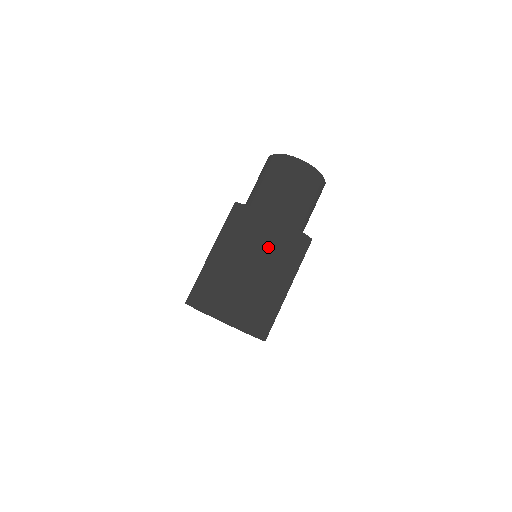
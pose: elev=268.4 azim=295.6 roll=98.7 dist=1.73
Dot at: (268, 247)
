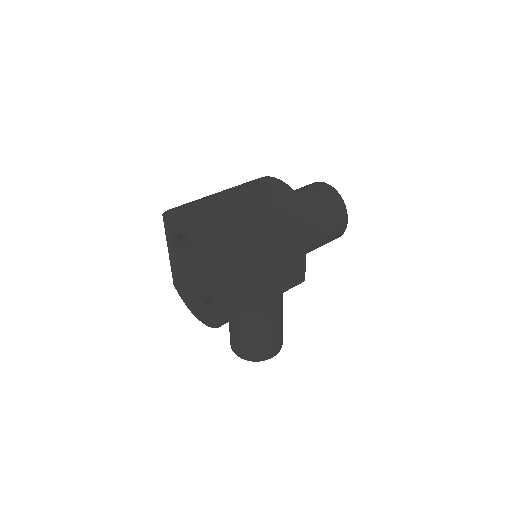
Dot at: (260, 190)
